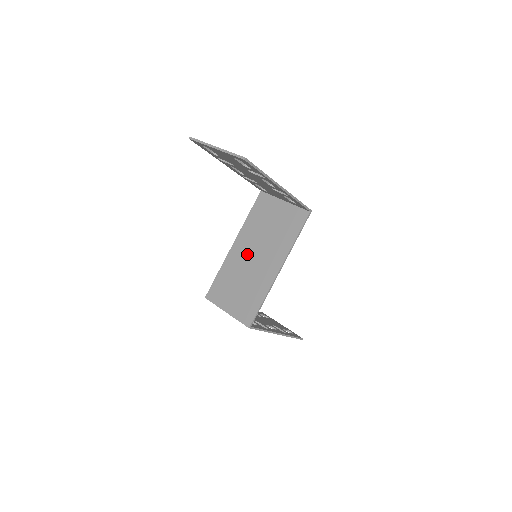
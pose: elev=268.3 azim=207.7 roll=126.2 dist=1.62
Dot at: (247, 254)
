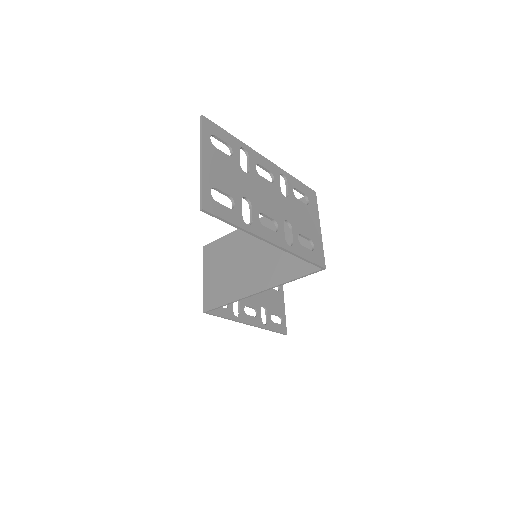
Dot at: (252, 246)
